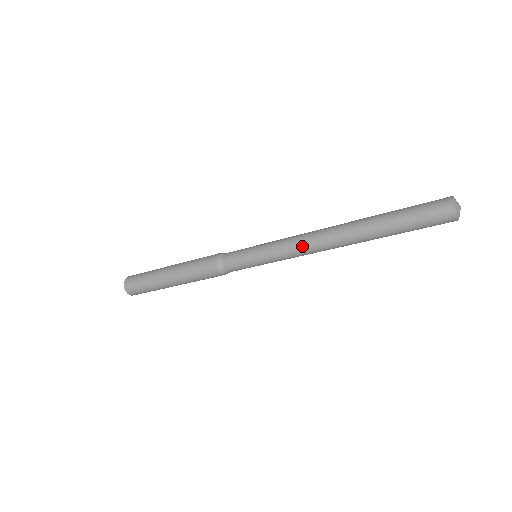
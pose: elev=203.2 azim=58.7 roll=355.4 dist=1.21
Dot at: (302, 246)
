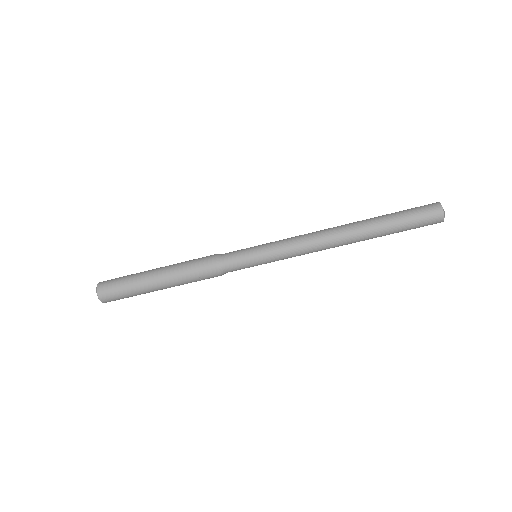
Dot at: (308, 243)
